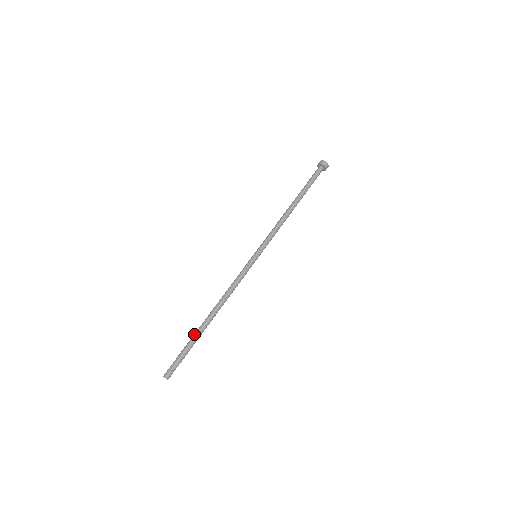
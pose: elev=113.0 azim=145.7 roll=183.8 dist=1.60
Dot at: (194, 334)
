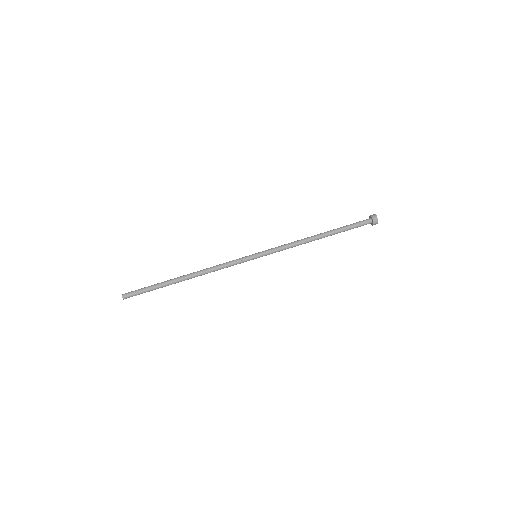
Dot at: (165, 282)
